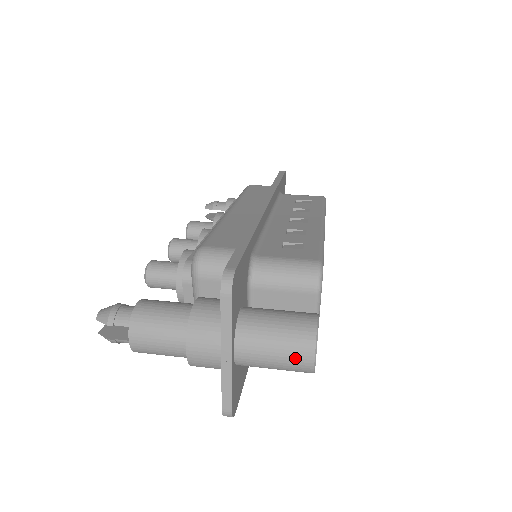
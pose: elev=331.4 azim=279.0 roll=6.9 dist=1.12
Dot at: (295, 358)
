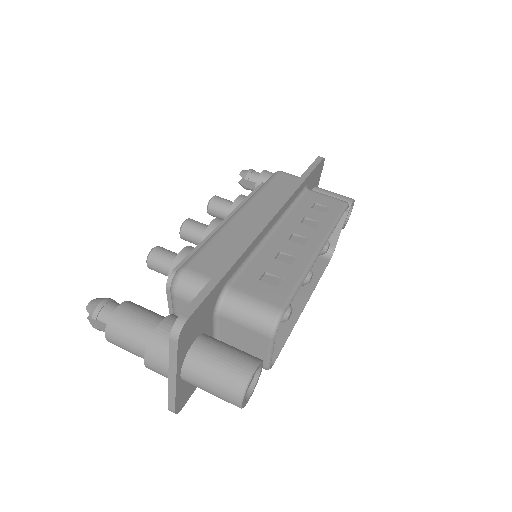
Dot at: (226, 396)
